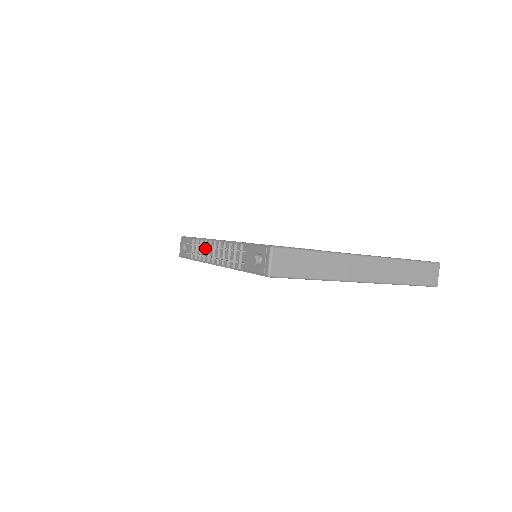
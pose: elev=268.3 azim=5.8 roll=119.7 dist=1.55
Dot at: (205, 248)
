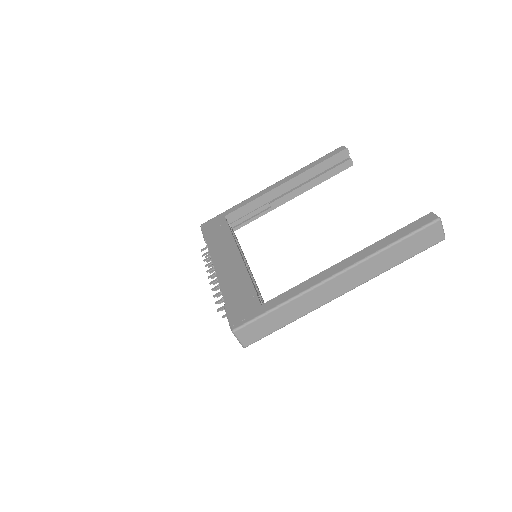
Dot at: occluded
